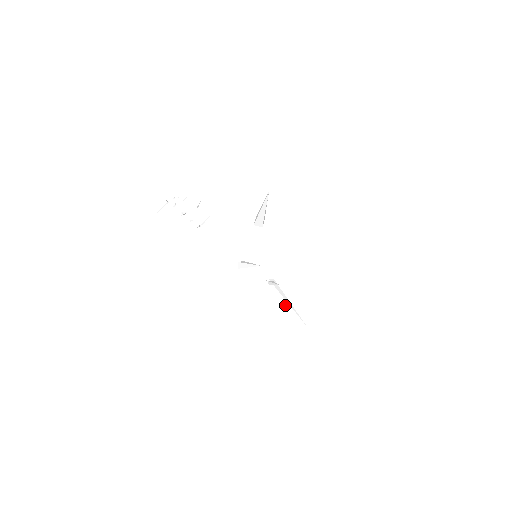
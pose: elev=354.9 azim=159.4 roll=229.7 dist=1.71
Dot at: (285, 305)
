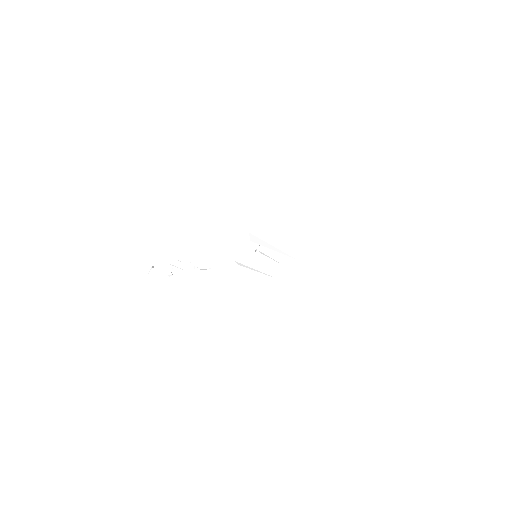
Dot at: (283, 264)
